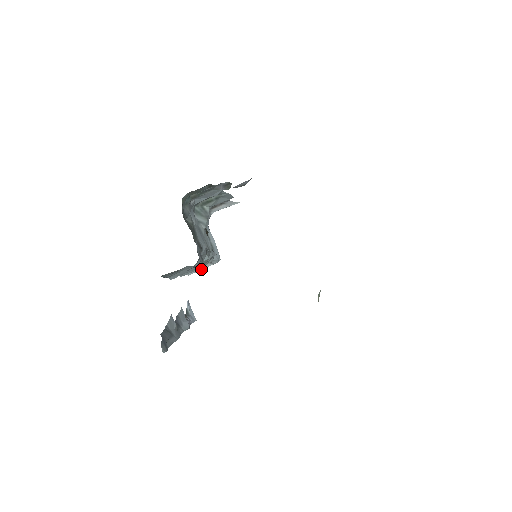
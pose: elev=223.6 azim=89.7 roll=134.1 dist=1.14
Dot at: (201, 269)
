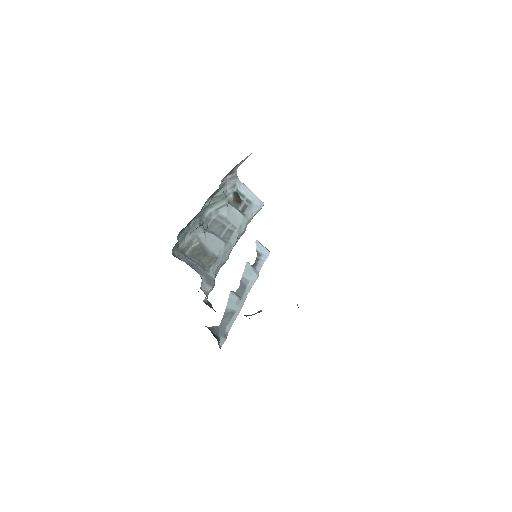
Dot at: occluded
